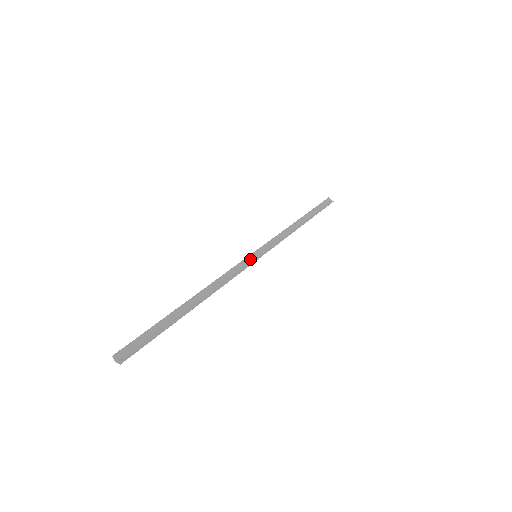
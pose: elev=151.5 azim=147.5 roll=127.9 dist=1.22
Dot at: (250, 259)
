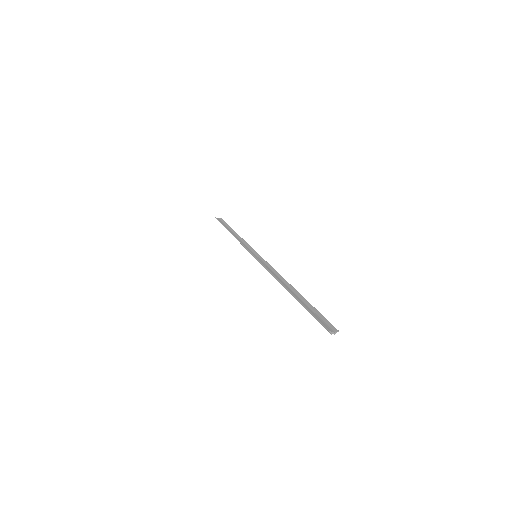
Dot at: (258, 258)
